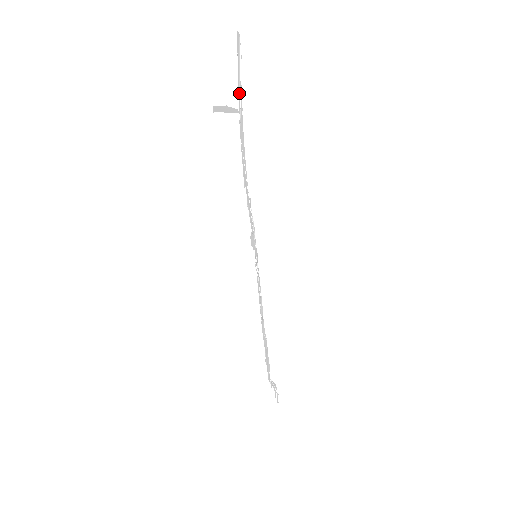
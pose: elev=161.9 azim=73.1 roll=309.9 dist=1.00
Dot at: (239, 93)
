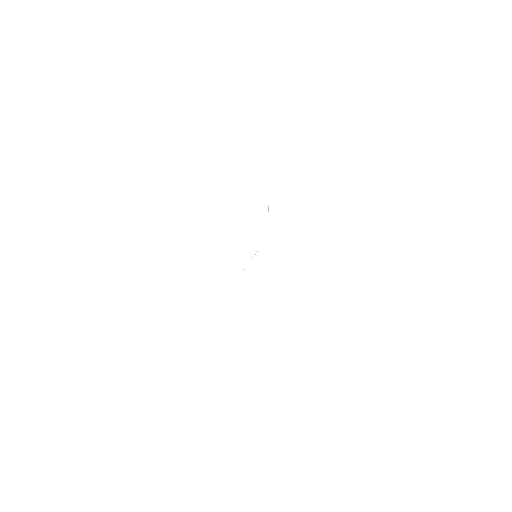
Dot at: occluded
